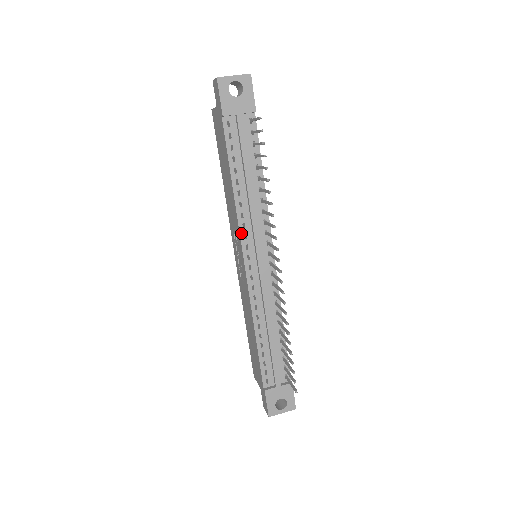
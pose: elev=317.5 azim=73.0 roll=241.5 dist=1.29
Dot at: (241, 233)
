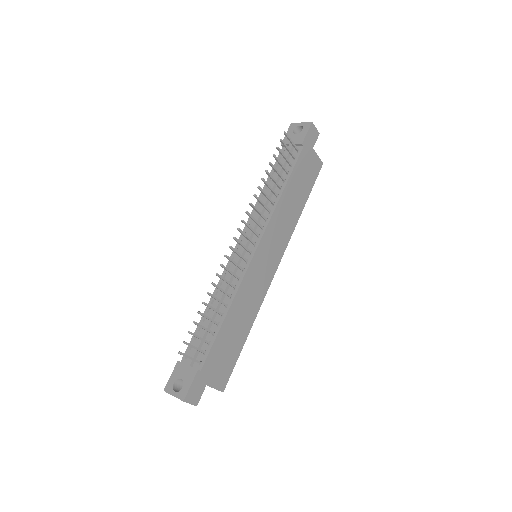
Dot at: (248, 223)
